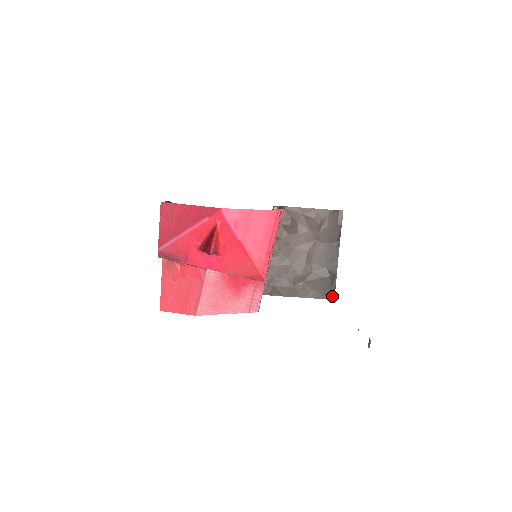
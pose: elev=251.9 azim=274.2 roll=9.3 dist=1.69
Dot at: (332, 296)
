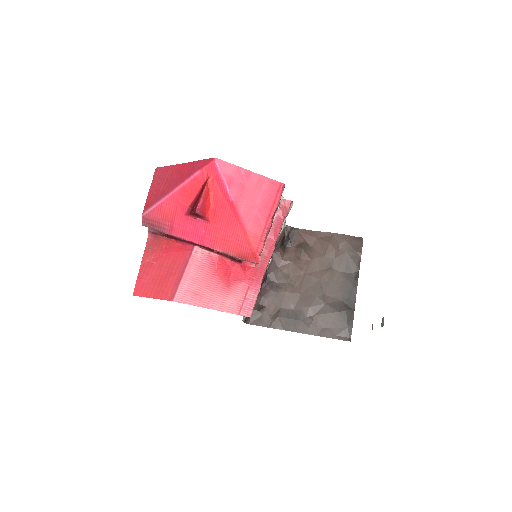
Dot at: (348, 337)
